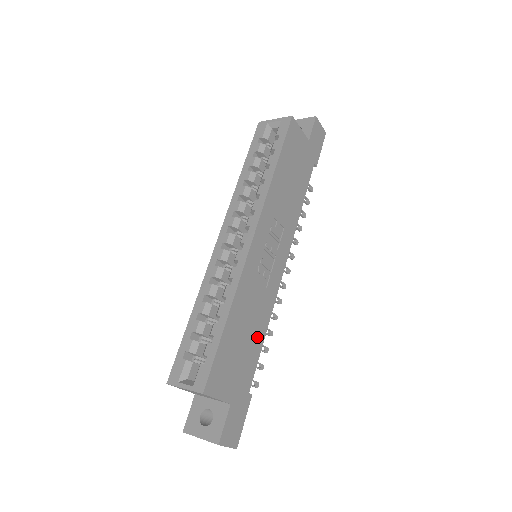
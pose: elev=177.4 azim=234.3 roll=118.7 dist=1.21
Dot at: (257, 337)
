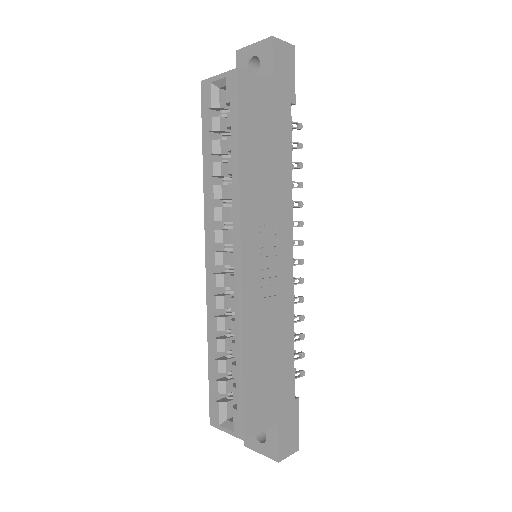
Dot at: (285, 347)
